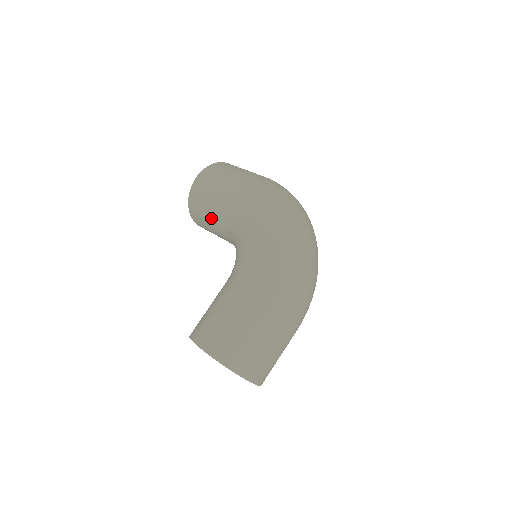
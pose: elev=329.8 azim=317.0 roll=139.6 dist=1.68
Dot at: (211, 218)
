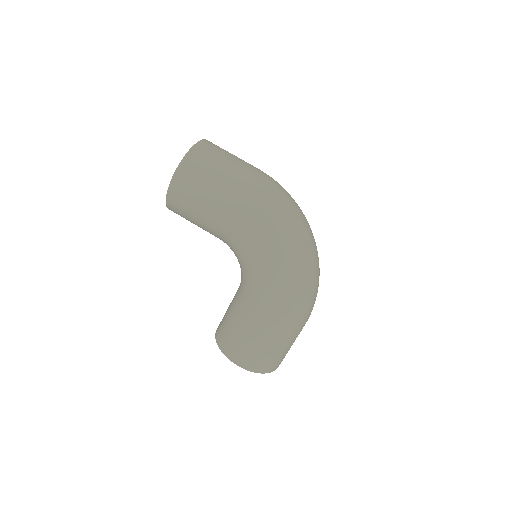
Dot at: (201, 227)
